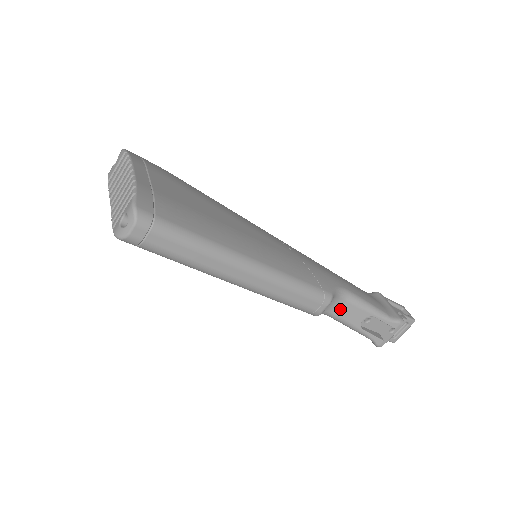
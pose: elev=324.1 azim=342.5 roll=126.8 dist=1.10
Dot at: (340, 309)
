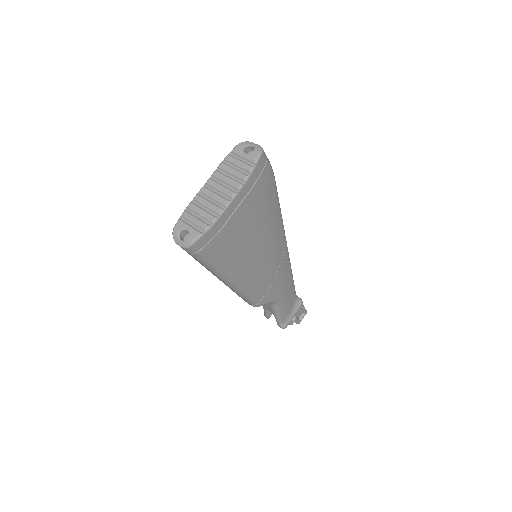
Dot at: occluded
